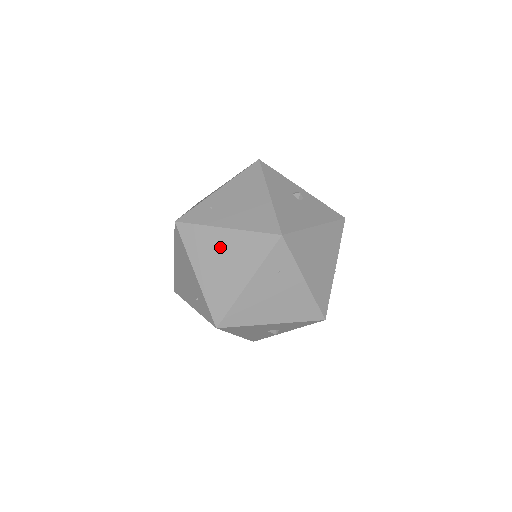
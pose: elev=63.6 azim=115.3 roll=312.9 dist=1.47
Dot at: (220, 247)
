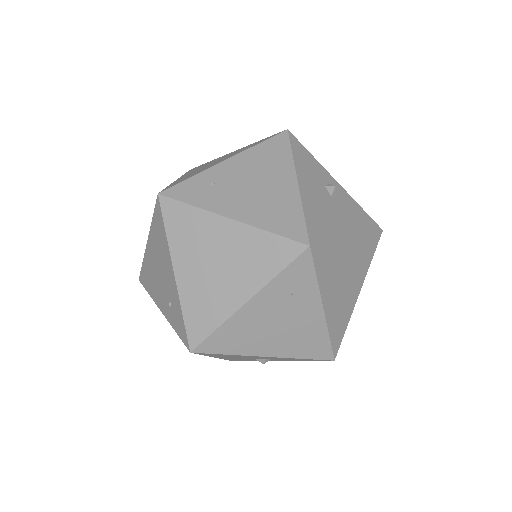
Dot at: (216, 243)
